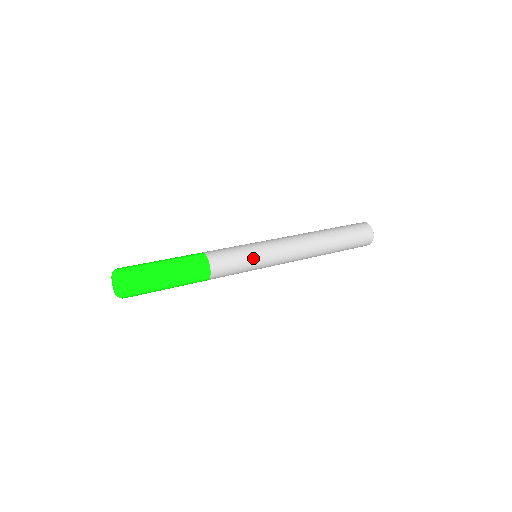
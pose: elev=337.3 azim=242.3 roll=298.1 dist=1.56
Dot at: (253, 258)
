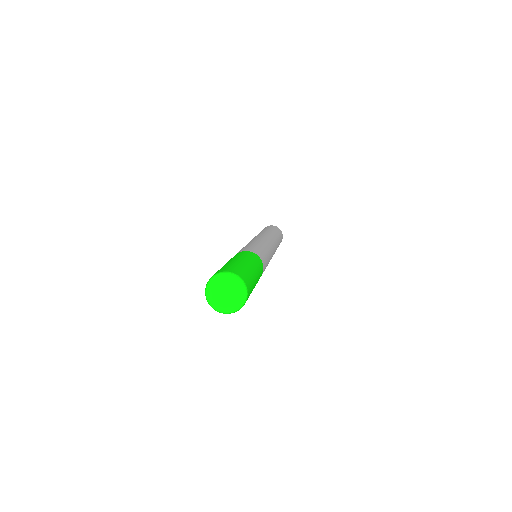
Dot at: (260, 244)
